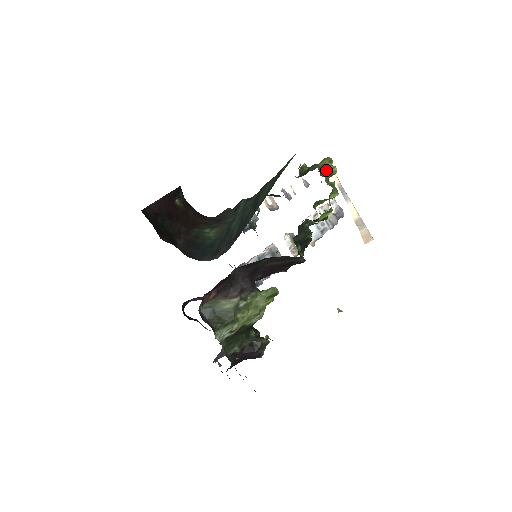
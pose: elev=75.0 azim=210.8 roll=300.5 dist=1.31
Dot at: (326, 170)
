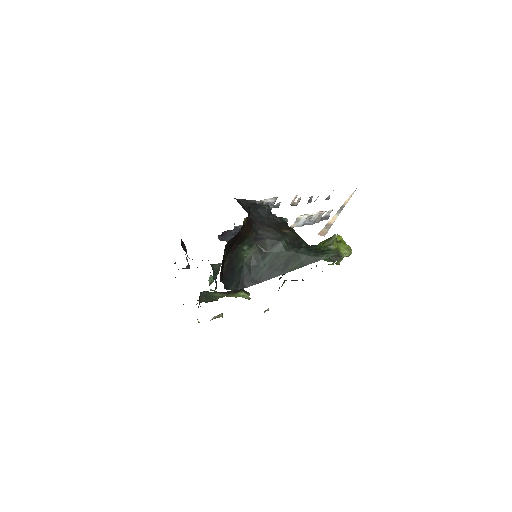
Dot at: (342, 259)
